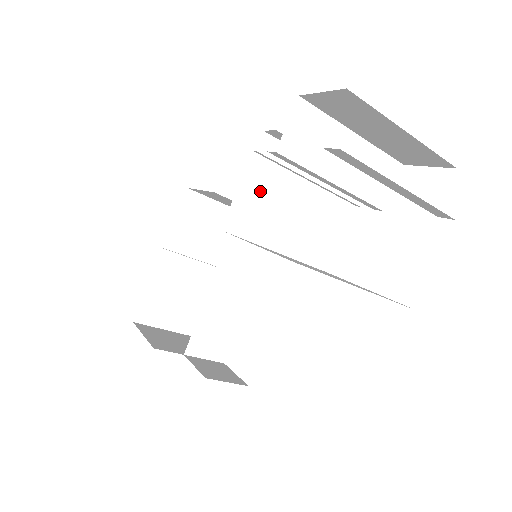
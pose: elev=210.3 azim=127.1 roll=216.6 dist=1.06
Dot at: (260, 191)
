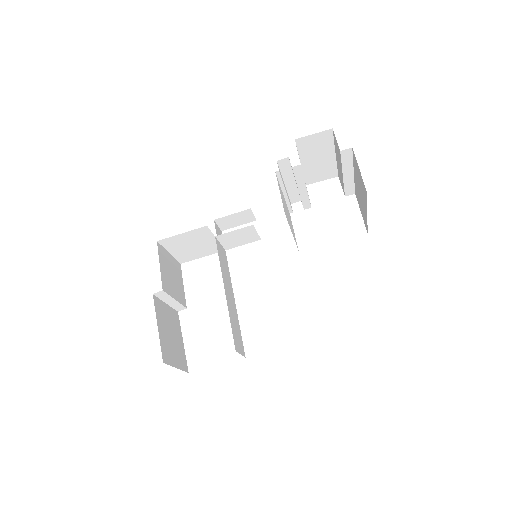
Dot at: (281, 195)
